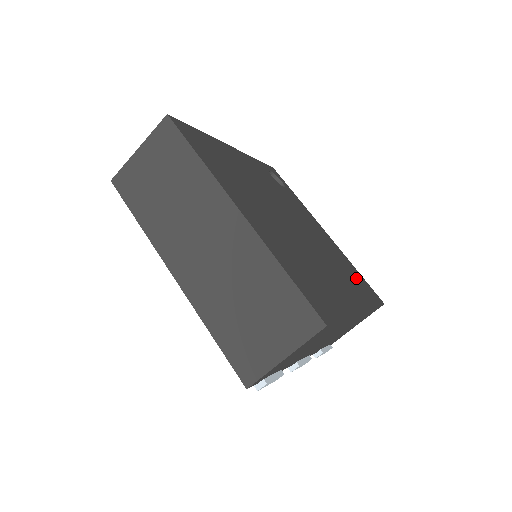
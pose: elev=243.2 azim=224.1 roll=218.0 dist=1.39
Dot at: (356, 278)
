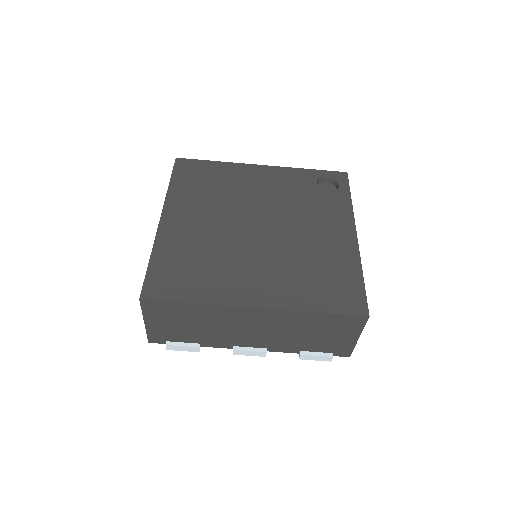
Dot at: (332, 282)
